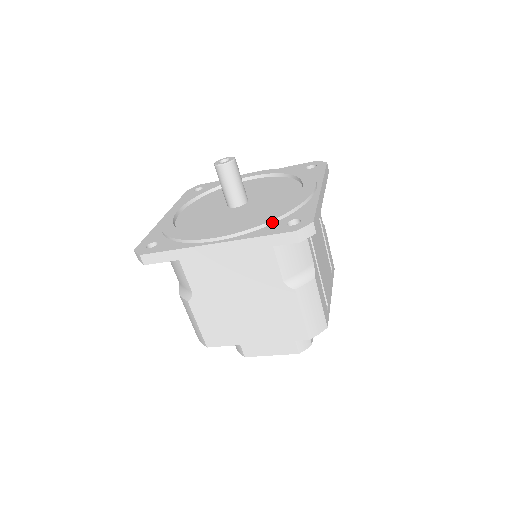
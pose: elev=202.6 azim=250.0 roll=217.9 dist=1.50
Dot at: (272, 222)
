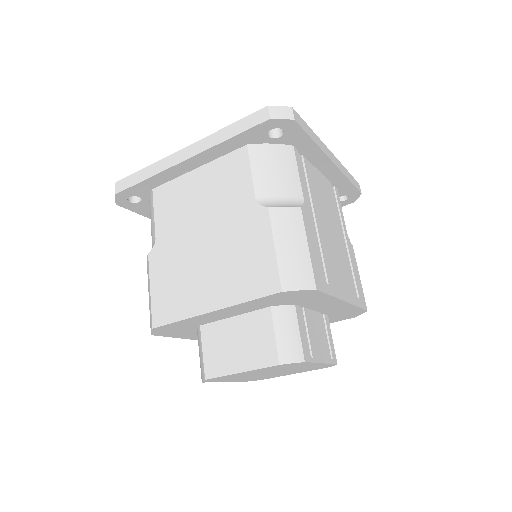
Dot at: occluded
